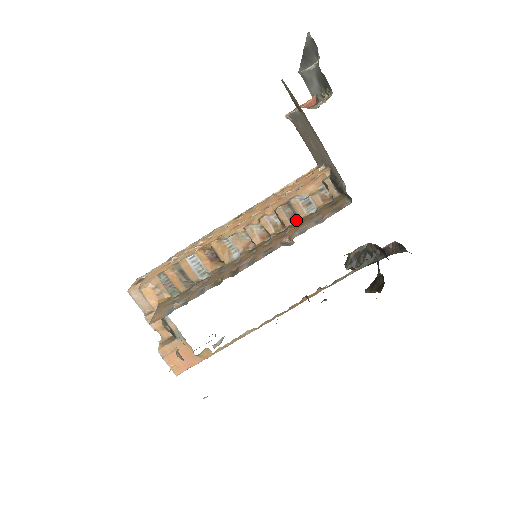
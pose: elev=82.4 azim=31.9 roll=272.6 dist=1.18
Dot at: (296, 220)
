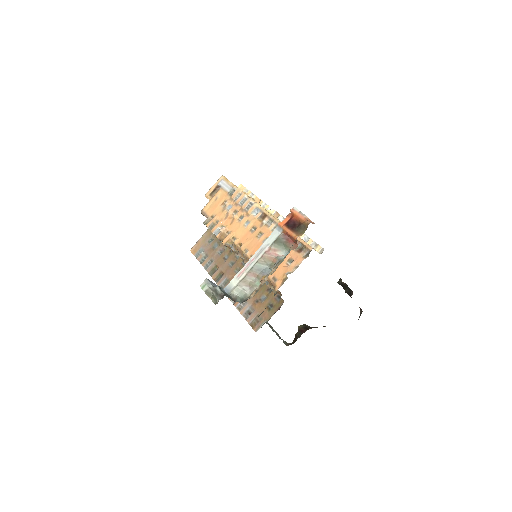
Dot at: occluded
